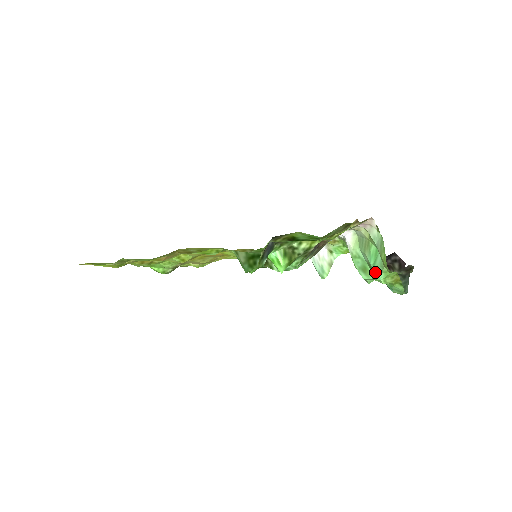
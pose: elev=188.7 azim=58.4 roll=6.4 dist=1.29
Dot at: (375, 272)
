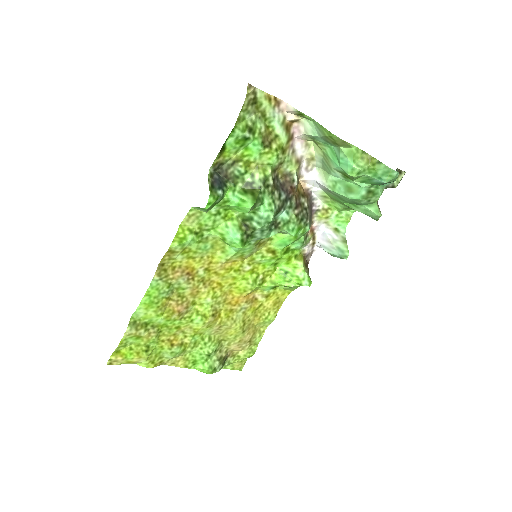
Dot at: (345, 167)
